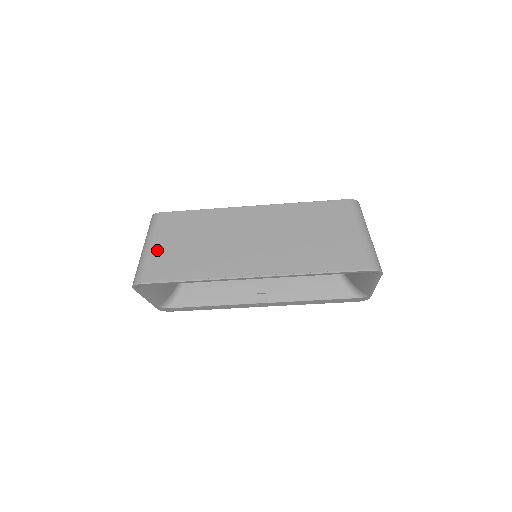
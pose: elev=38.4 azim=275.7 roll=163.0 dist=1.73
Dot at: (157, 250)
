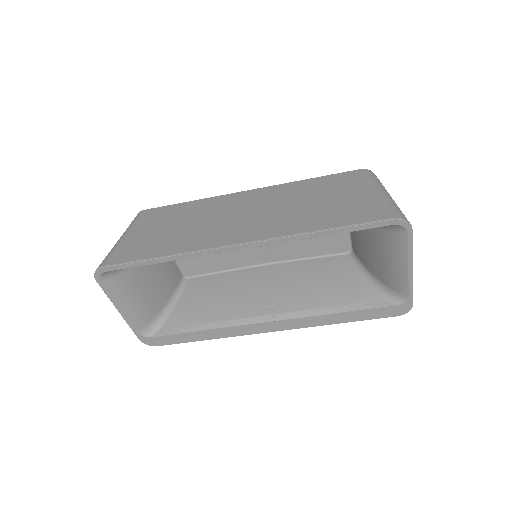
Dot at: (131, 238)
